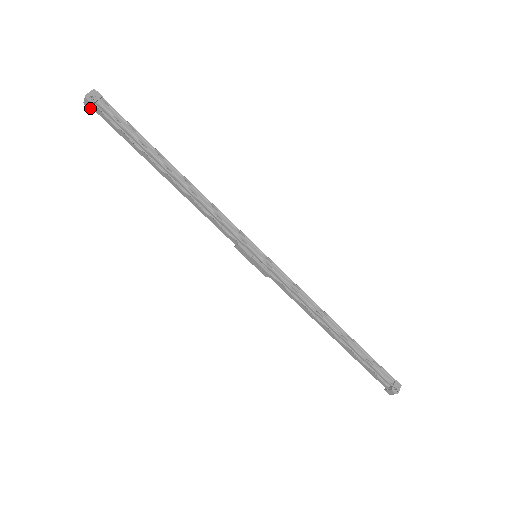
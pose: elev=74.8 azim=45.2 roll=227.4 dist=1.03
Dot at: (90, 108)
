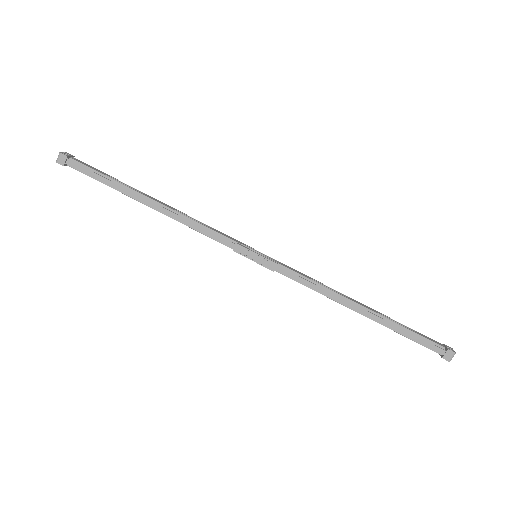
Dot at: (64, 163)
